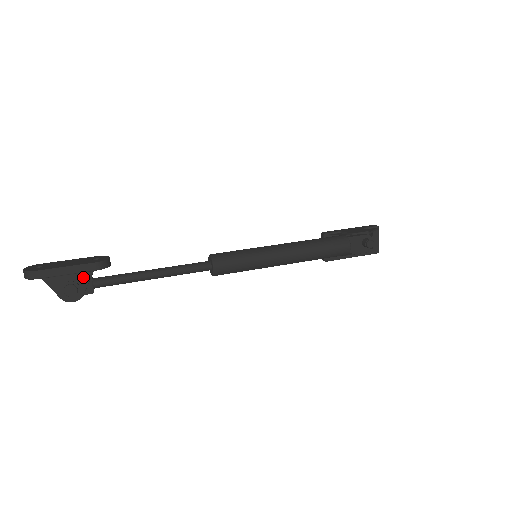
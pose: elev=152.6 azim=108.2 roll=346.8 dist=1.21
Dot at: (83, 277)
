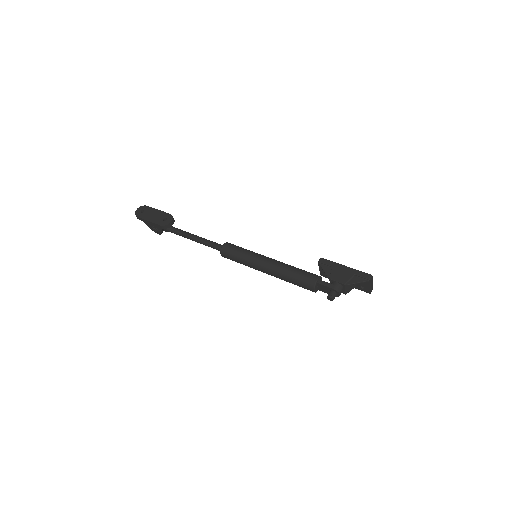
Dot at: (158, 227)
